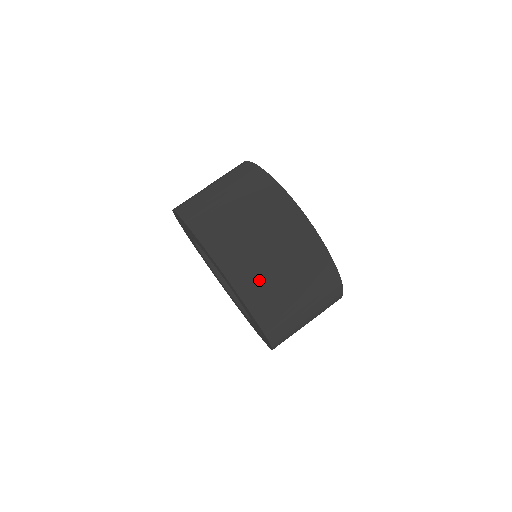
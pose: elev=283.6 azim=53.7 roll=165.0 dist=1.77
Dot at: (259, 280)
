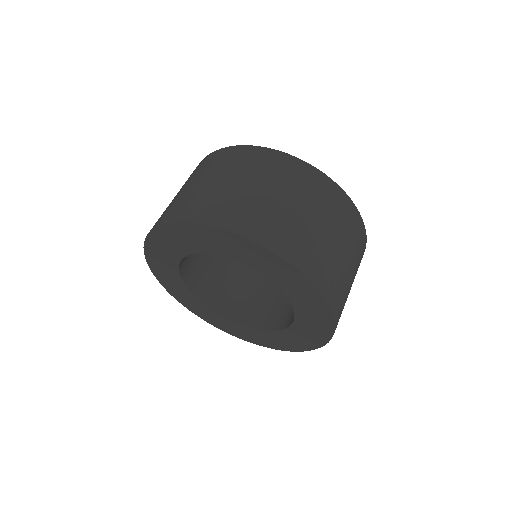
Dot at: (344, 299)
